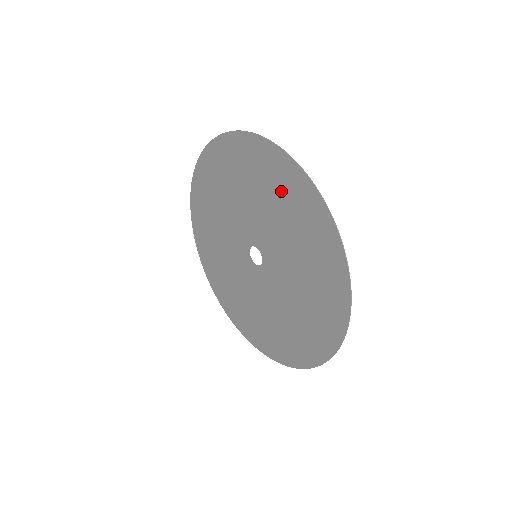
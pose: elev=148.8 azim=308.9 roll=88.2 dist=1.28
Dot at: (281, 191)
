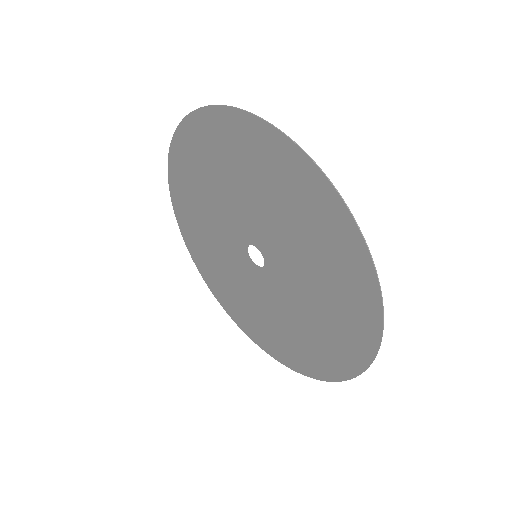
Dot at: (340, 291)
